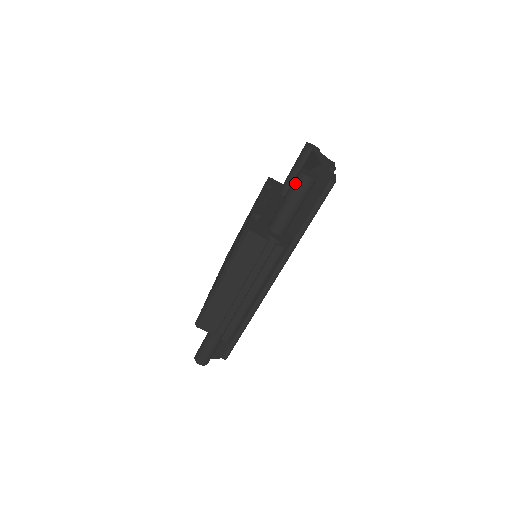
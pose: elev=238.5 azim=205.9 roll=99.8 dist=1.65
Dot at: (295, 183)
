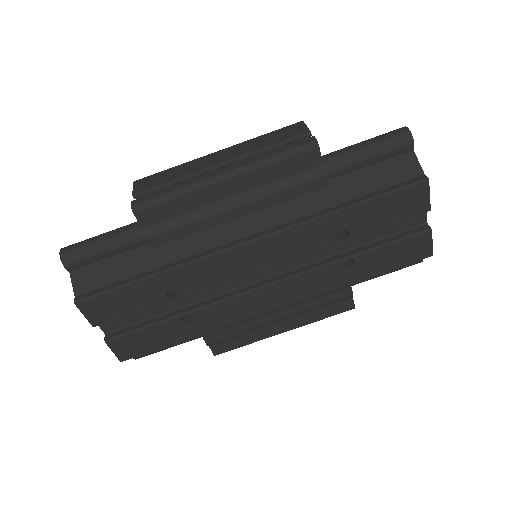
Dot at: occluded
